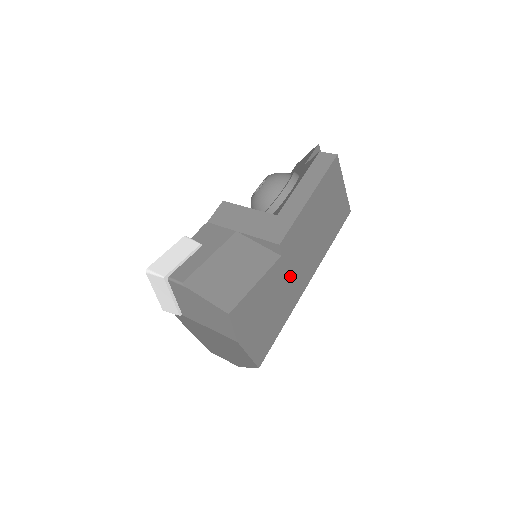
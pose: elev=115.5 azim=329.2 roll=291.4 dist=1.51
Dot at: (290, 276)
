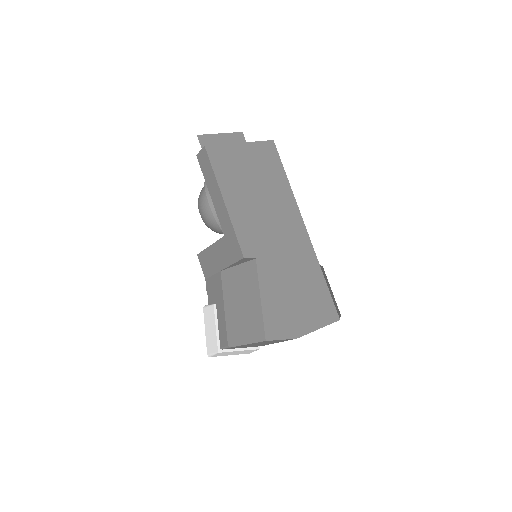
Dot at: (282, 252)
